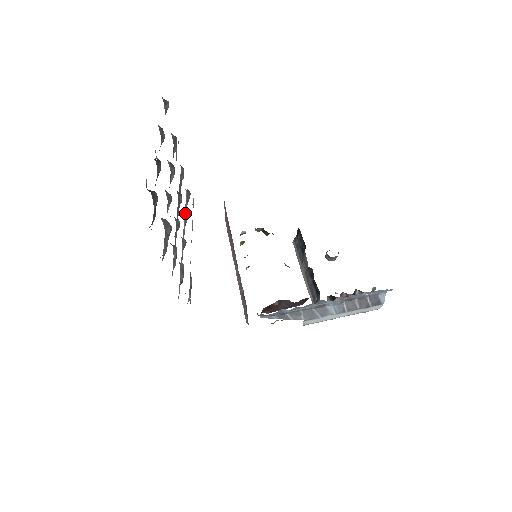
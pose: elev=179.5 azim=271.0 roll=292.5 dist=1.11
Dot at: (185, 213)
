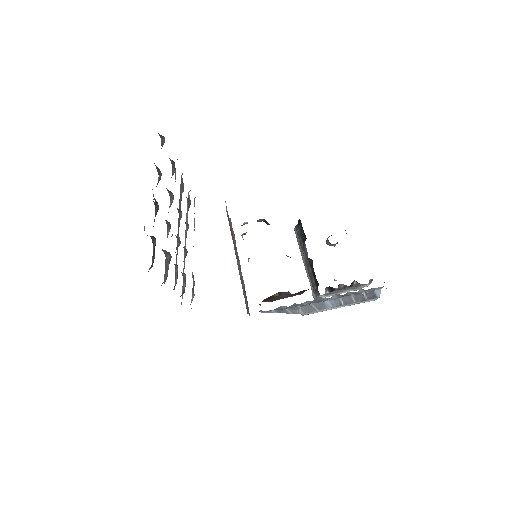
Dot at: occluded
